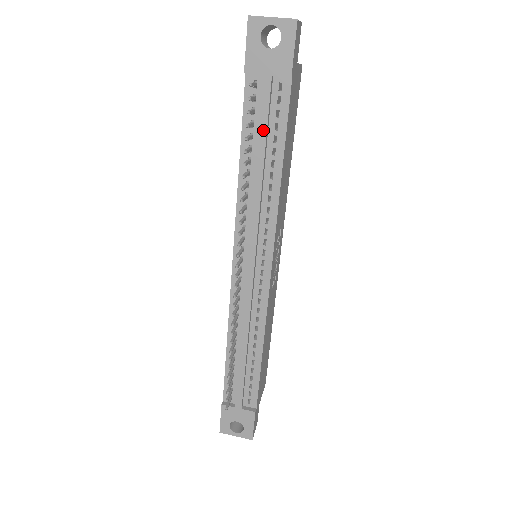
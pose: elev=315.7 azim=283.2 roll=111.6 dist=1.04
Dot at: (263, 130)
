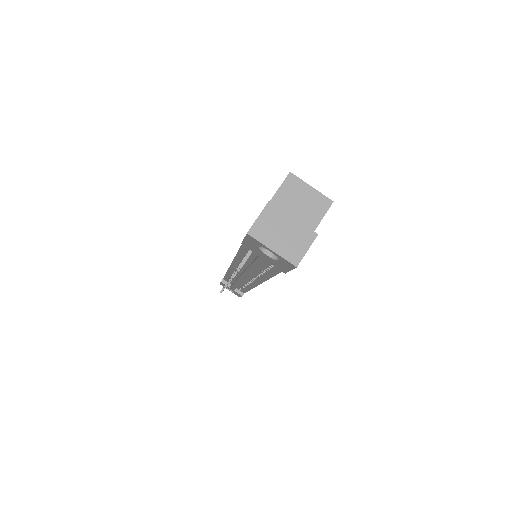
Dot at: (256, 266)
